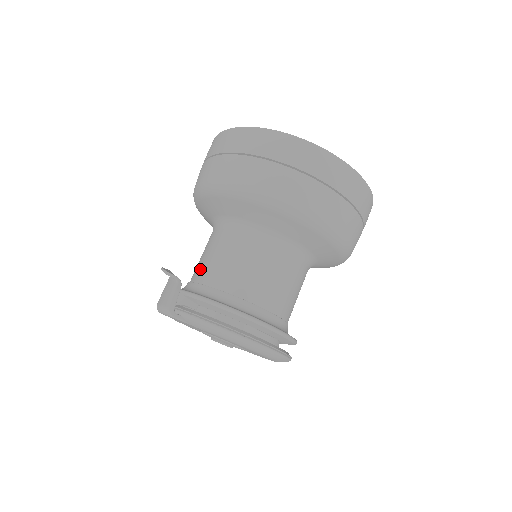
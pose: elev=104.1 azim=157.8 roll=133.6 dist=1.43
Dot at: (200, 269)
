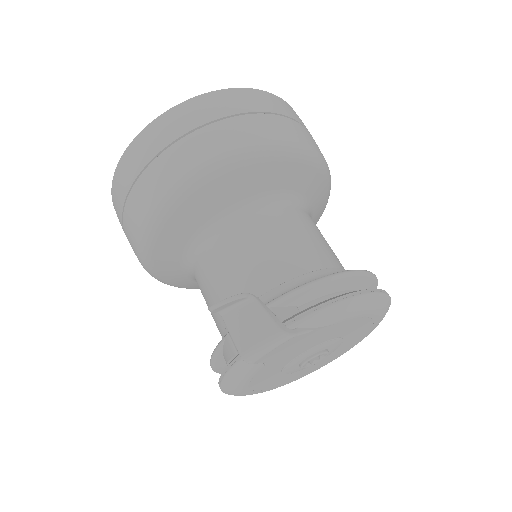
Dot at: (243, 285)
